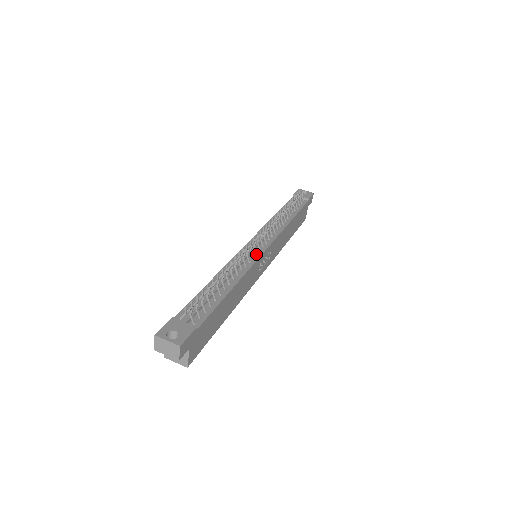
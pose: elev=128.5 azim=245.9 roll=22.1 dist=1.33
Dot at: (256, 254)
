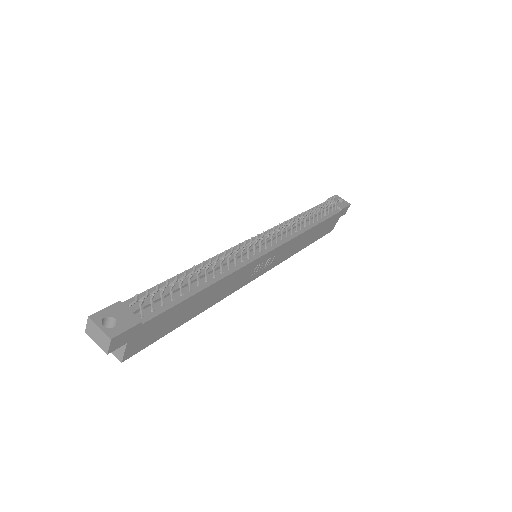
Dot at: (254, 254)
